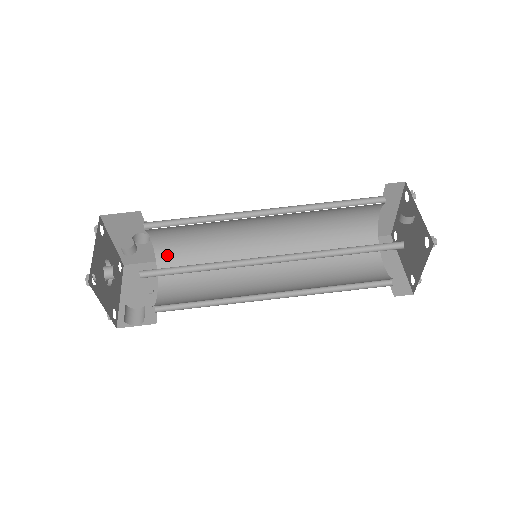
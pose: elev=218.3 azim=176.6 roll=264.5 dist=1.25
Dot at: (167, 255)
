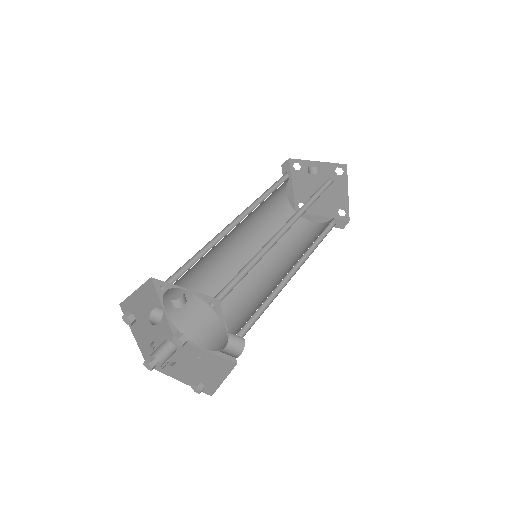
Dot at: (183, 319)
